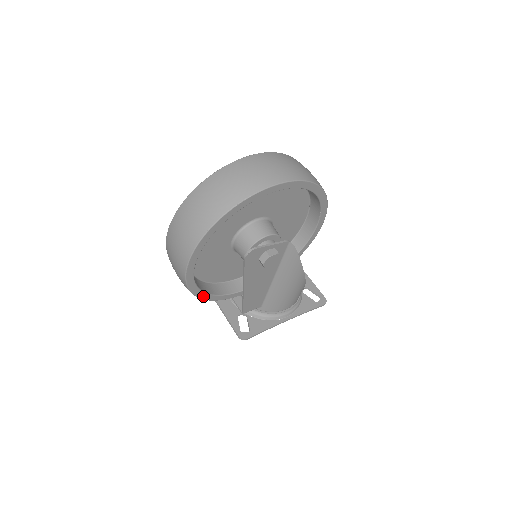
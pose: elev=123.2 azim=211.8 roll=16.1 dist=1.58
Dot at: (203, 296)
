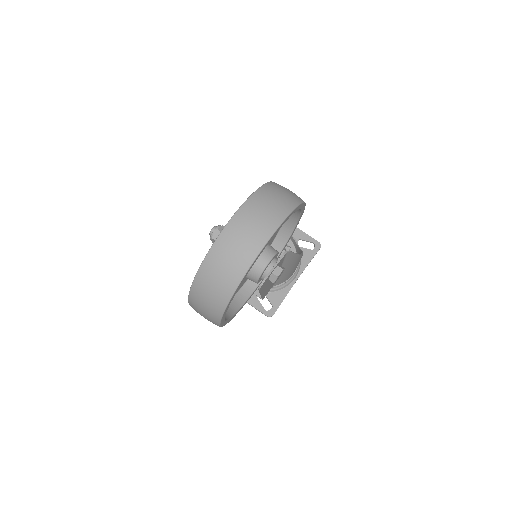
Dot at: (233, 317)
